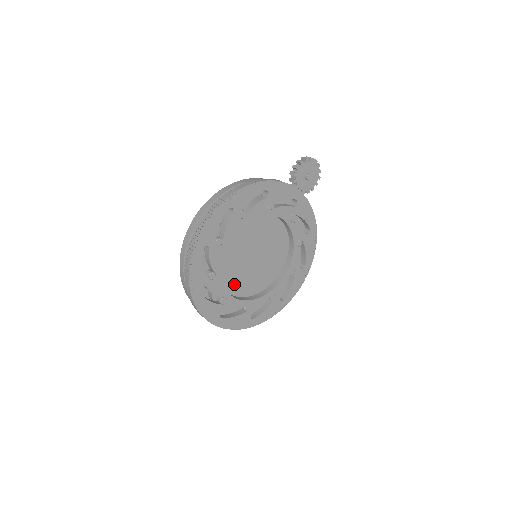
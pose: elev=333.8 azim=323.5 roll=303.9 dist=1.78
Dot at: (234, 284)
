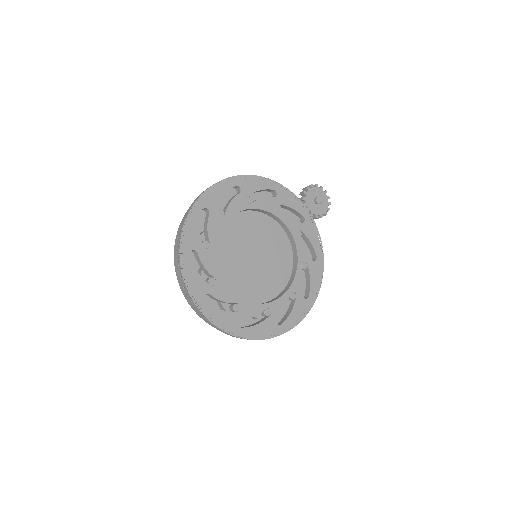
Dot at: (227, 276)
